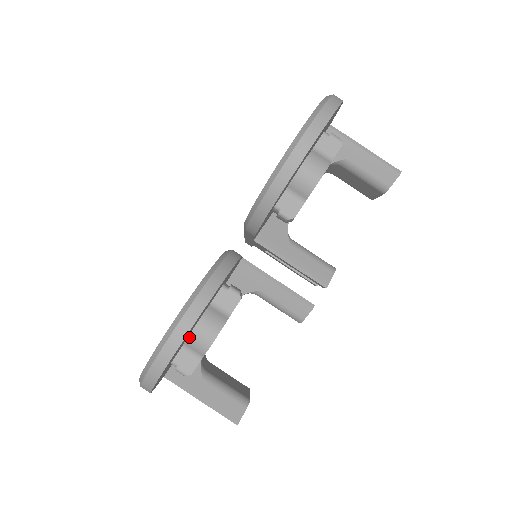
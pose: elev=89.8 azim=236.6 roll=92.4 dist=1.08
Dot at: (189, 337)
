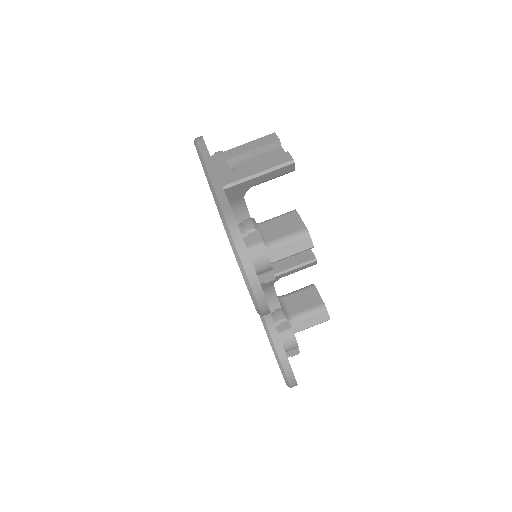
Dot at: occluded
